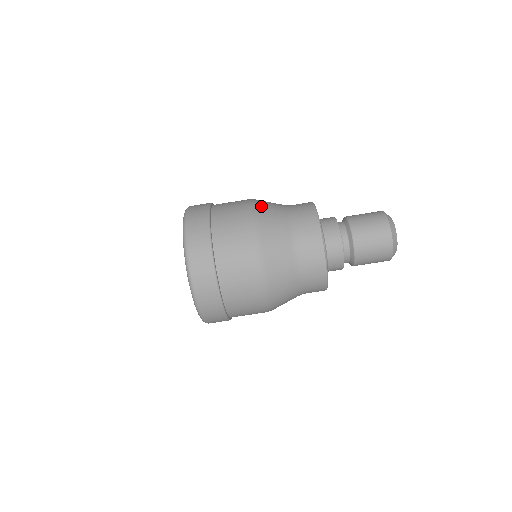
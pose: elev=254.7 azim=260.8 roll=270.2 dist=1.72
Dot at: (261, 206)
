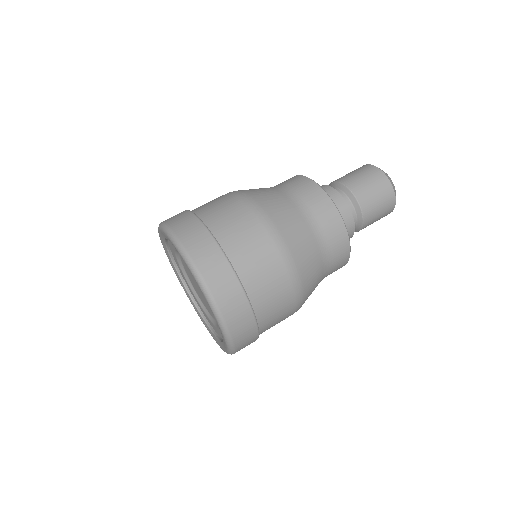
Dot at: (245, 190)
